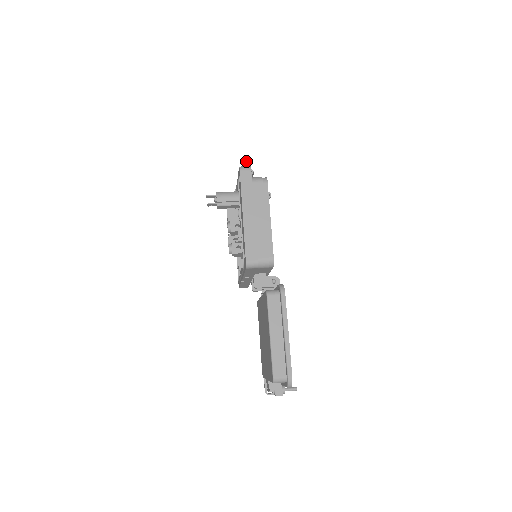
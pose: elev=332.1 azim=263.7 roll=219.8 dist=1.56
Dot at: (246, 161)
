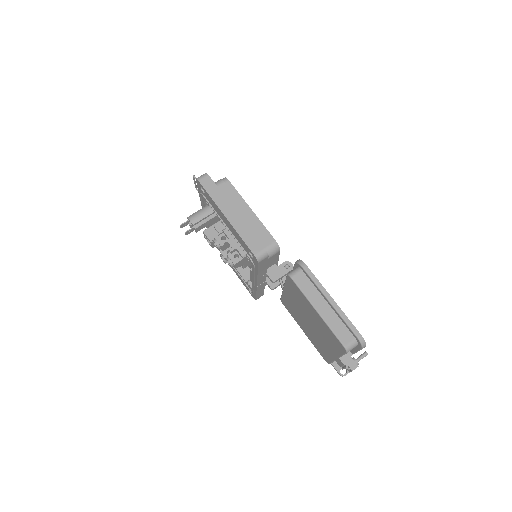
Dot at: occluded
